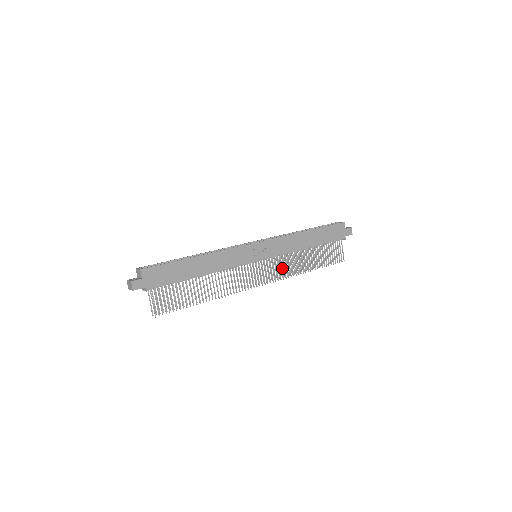
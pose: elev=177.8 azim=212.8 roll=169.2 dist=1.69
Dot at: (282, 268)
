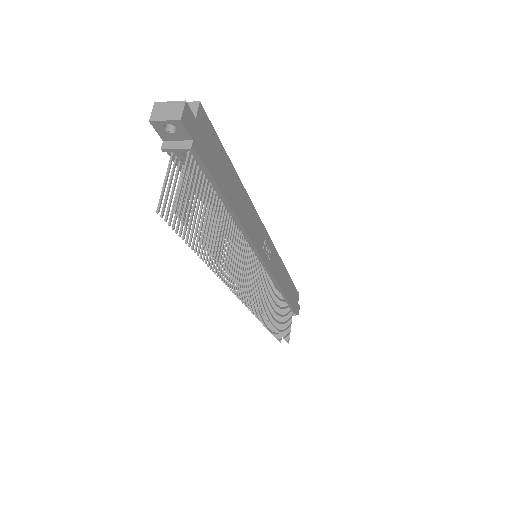
Dot at: (267, 298)
